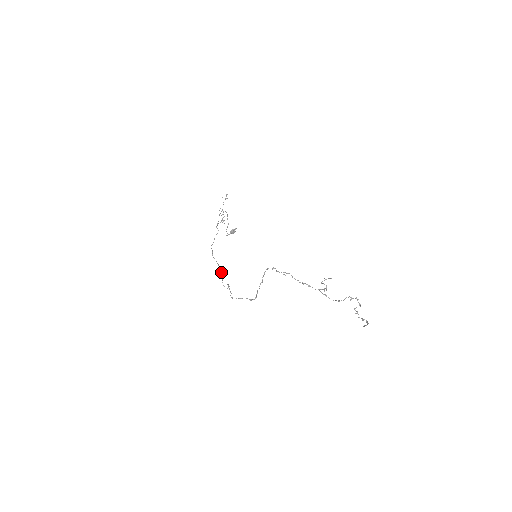
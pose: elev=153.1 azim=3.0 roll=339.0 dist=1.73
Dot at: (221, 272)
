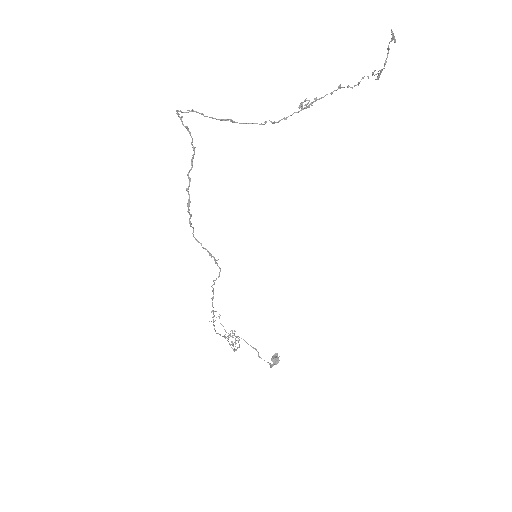
Dot at: occluded
